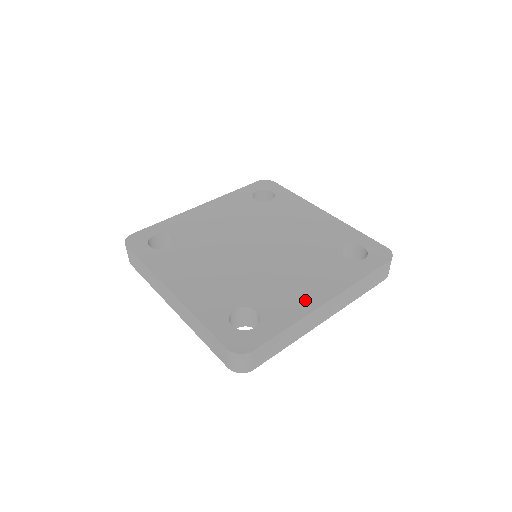
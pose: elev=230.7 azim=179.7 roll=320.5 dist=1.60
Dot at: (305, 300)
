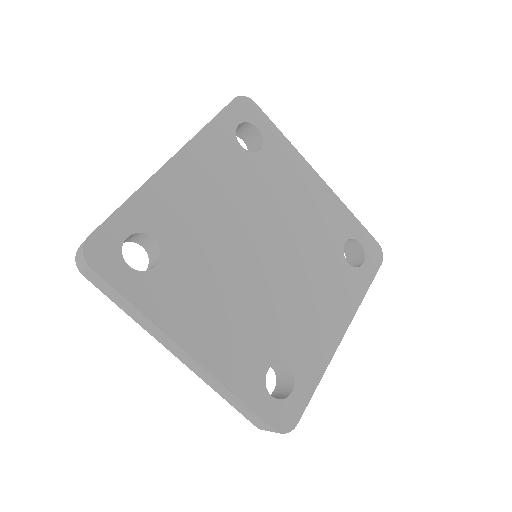
Dot at: (326, 339)
